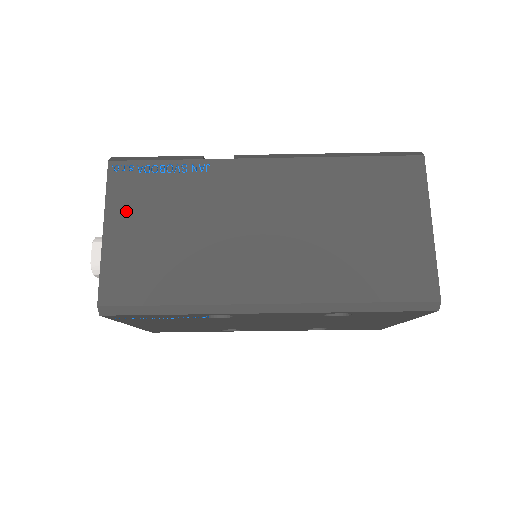
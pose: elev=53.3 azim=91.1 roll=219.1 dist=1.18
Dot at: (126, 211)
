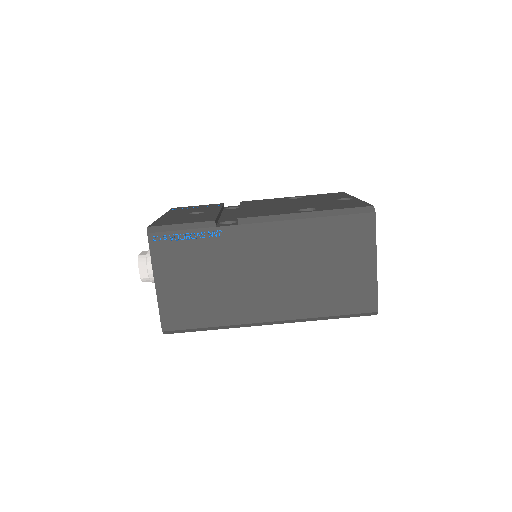
Dot at: (168, 269)
